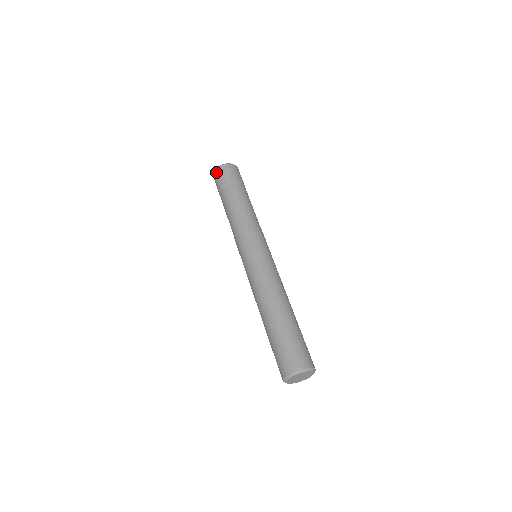
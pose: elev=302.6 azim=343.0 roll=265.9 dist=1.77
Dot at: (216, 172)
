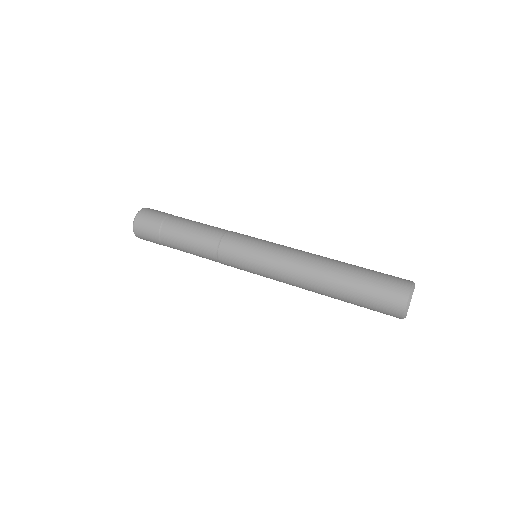
Dot at: (138, 236)
